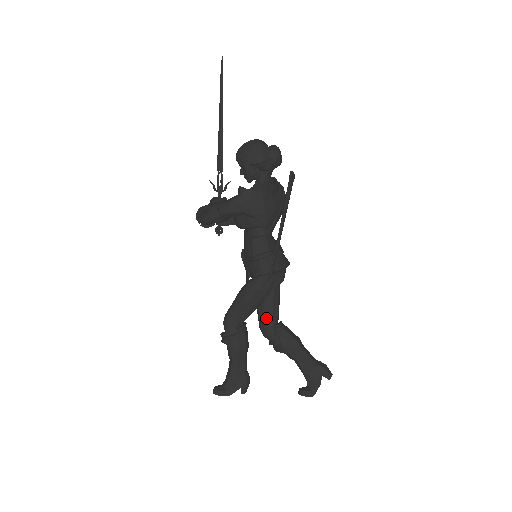
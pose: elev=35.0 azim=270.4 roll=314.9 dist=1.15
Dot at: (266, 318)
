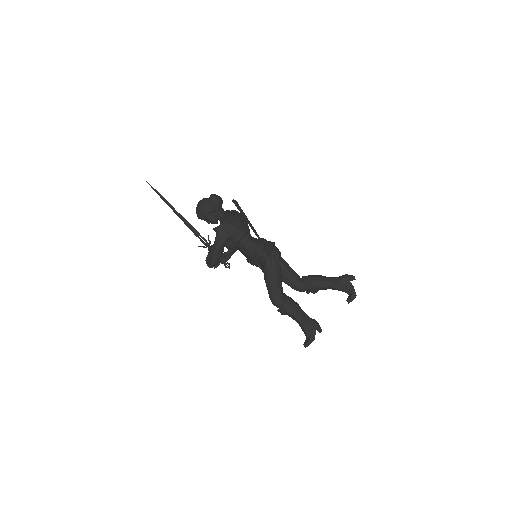
Dot at: (292, 281)
